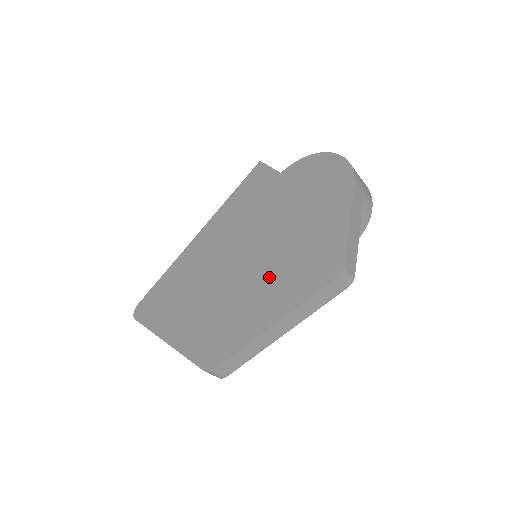
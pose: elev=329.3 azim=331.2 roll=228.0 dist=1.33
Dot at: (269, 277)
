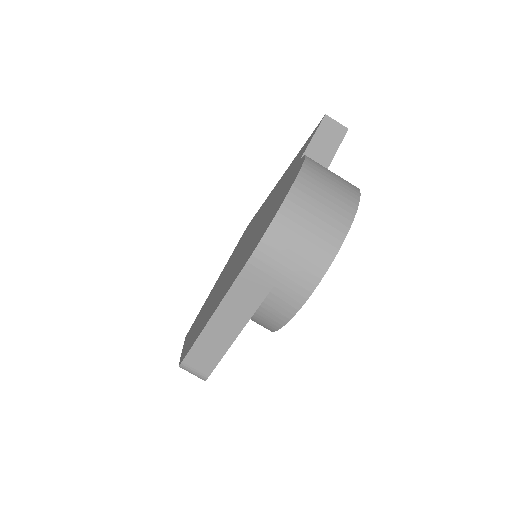
Dot at: (212, 299)
